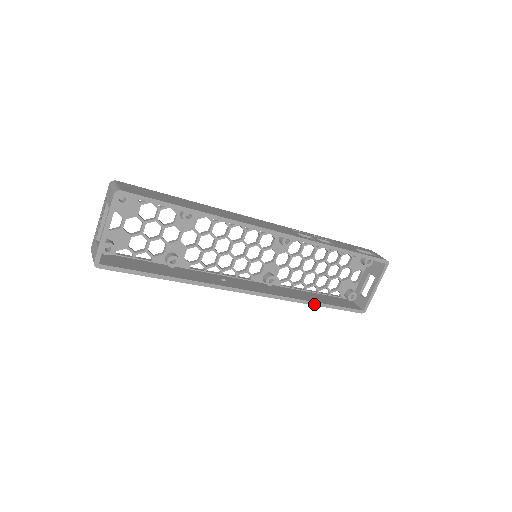
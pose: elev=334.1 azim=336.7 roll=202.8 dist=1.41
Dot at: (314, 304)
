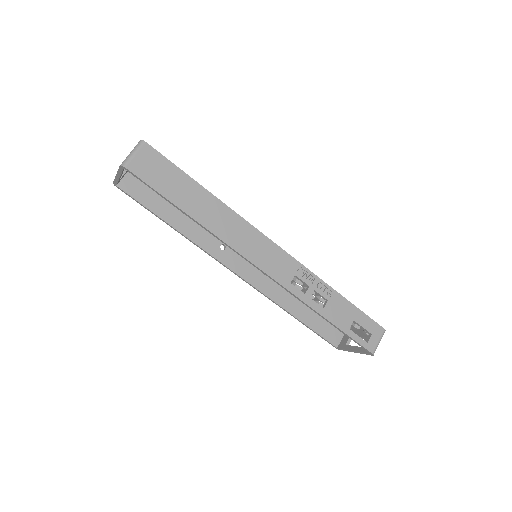
Dot at: (290, 314)
